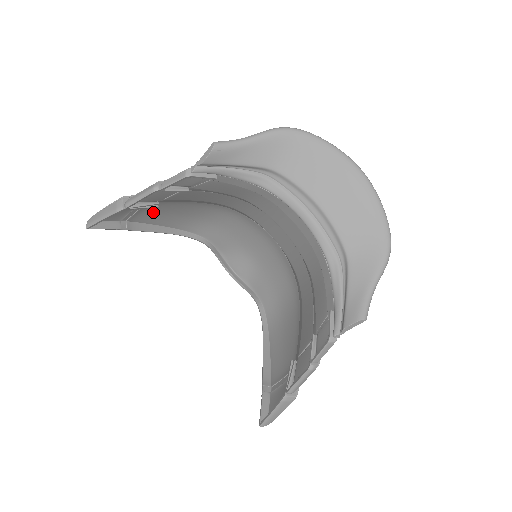
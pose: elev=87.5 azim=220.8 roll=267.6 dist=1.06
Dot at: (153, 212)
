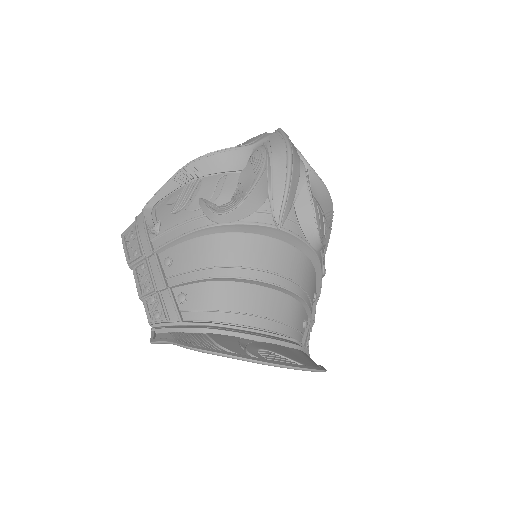
Dot at: (158, 214)
